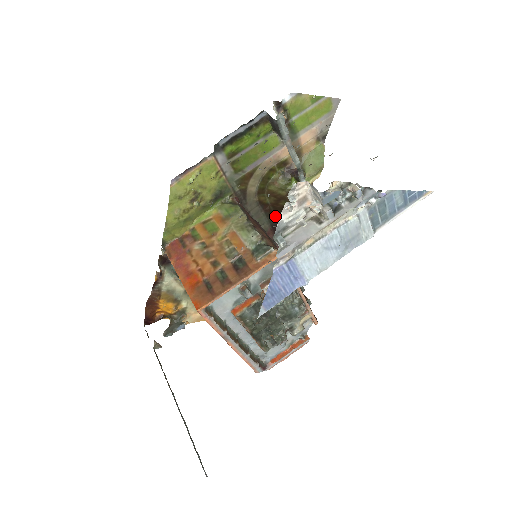
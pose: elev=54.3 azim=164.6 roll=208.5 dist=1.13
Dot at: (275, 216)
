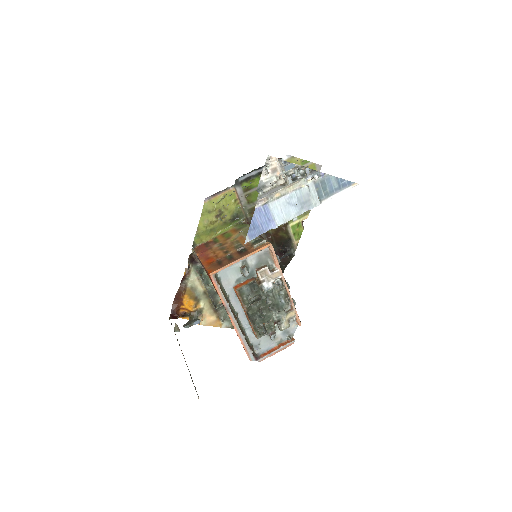
Dot at: (275, 246)
